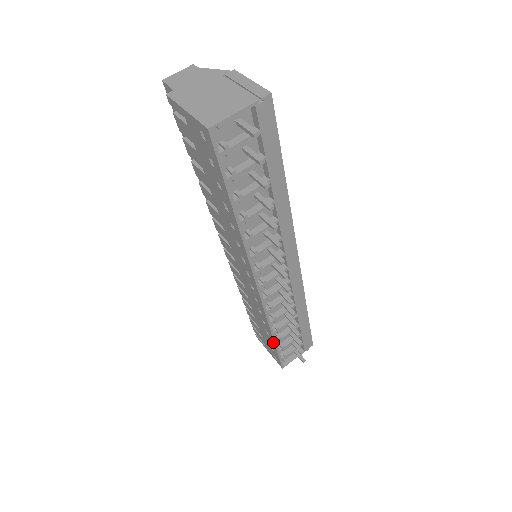
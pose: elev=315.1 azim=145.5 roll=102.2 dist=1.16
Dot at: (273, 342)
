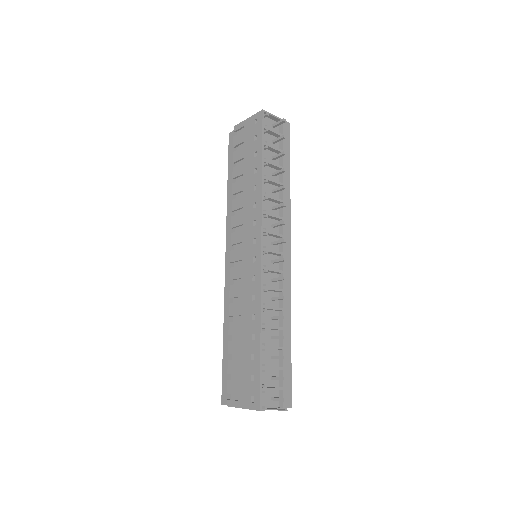
Dot at: (258, 346)
